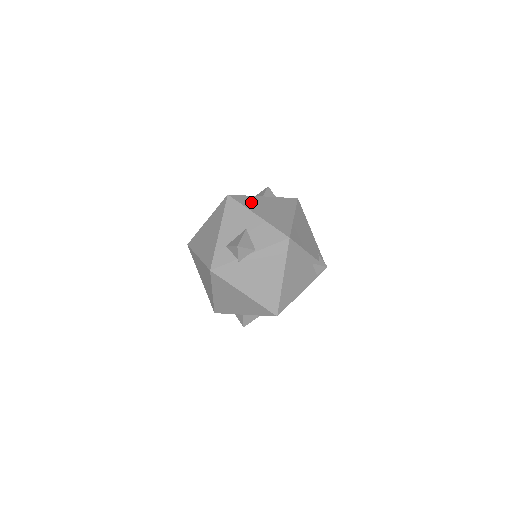
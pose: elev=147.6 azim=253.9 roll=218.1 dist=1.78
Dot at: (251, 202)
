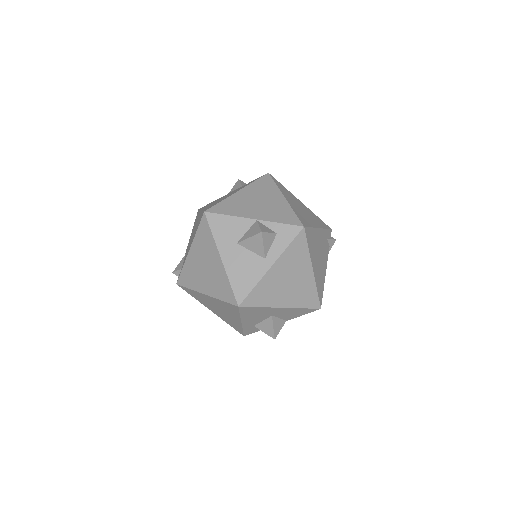
Dot at: (266, 293)
